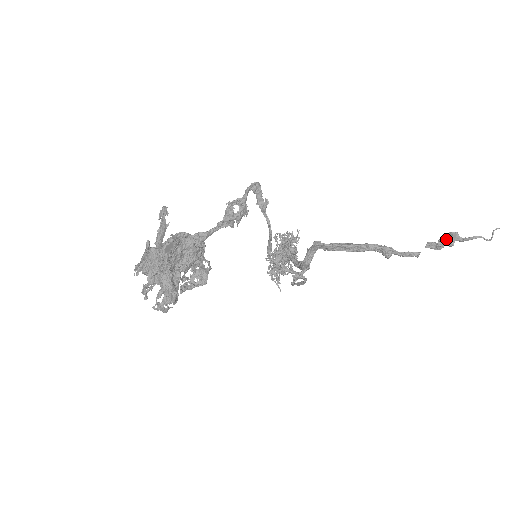
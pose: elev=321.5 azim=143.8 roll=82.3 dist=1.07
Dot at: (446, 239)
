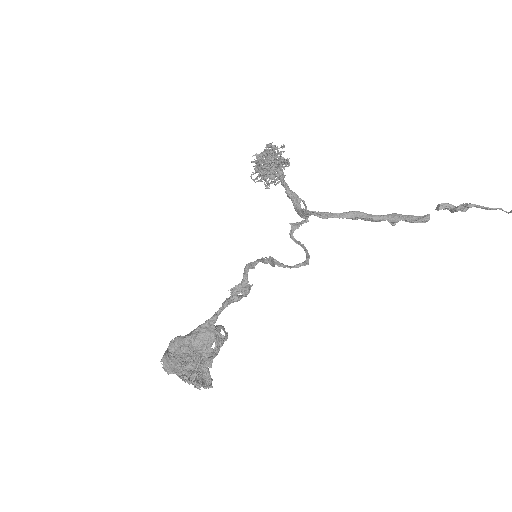
Dot at: (461, 210)
